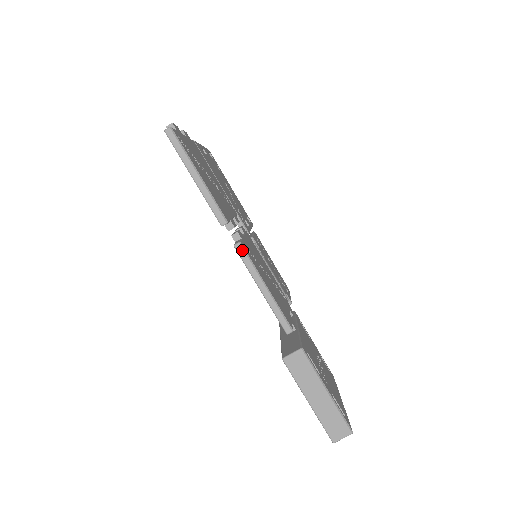
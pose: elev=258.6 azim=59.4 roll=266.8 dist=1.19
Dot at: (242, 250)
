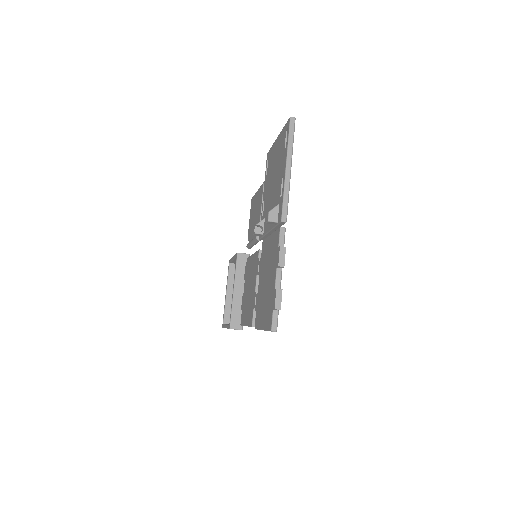
Dot at: occluded
